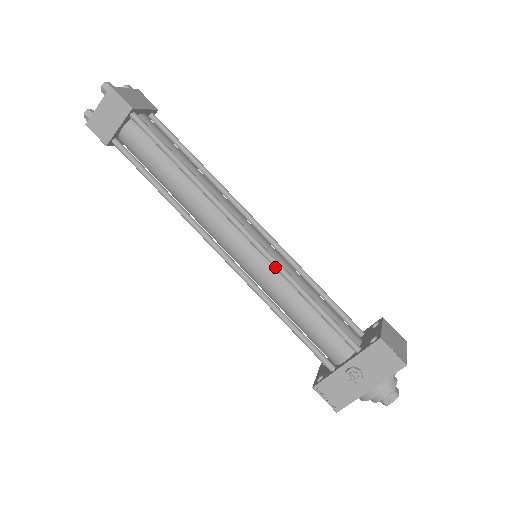
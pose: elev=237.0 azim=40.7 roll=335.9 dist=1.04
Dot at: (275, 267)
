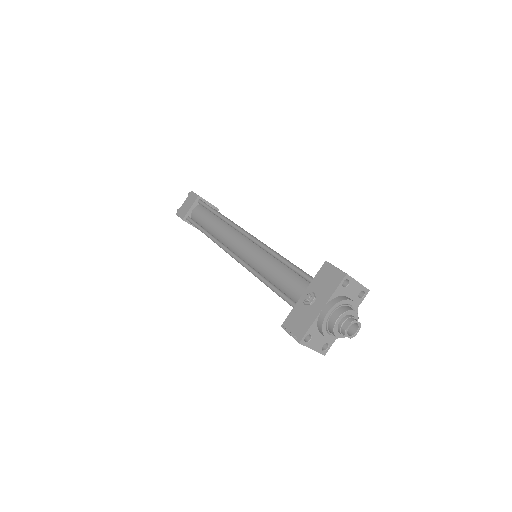
Dot at: (261, 246)
